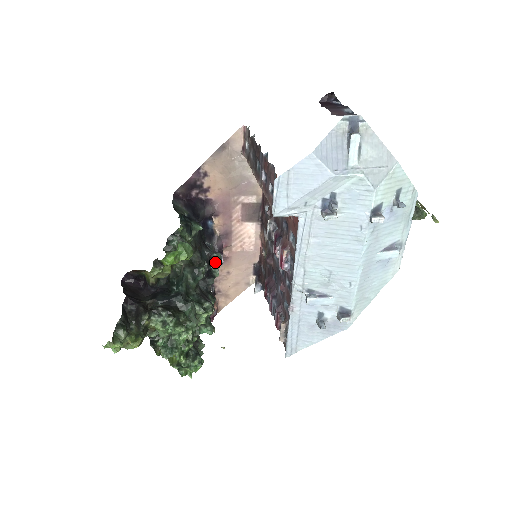
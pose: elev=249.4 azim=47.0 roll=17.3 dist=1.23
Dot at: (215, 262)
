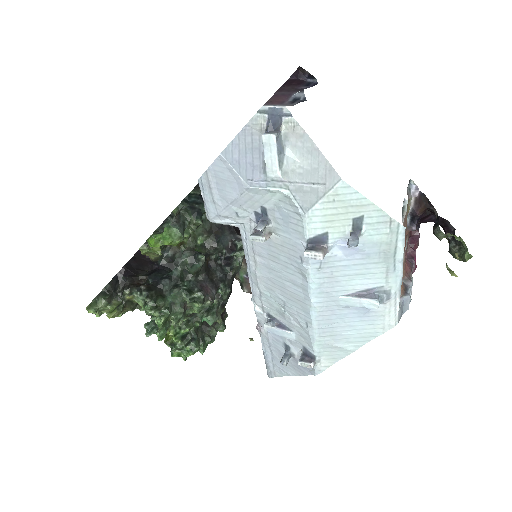
Dot at: (236, 250)
